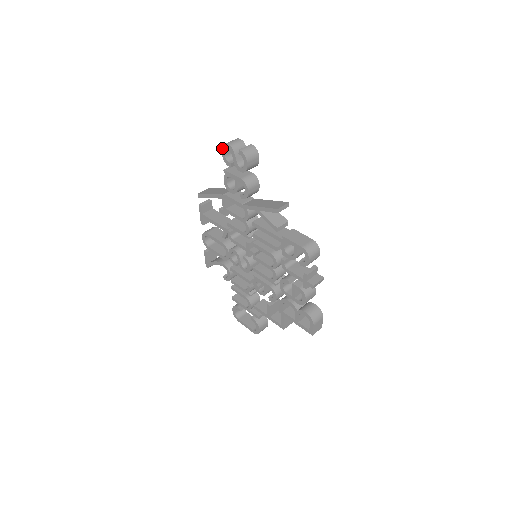
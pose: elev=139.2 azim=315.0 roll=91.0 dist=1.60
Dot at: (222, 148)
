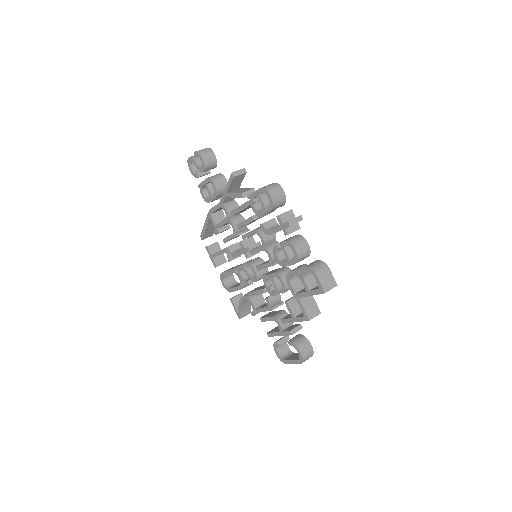
Dot at: (188, 166)
